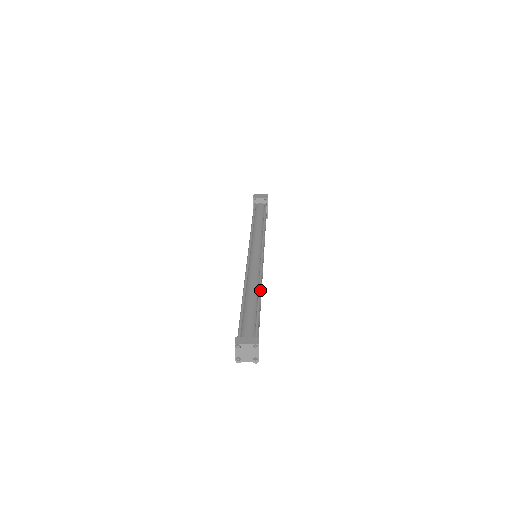
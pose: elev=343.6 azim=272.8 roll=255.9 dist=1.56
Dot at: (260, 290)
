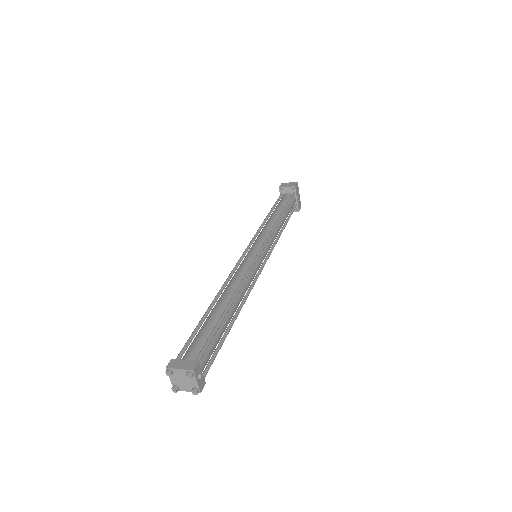
Dot at: (233, 298)
